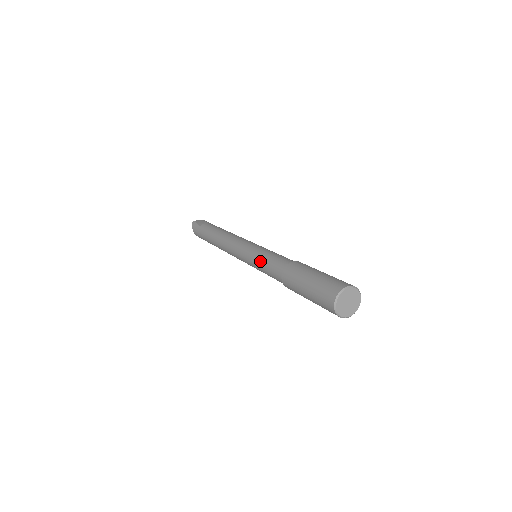
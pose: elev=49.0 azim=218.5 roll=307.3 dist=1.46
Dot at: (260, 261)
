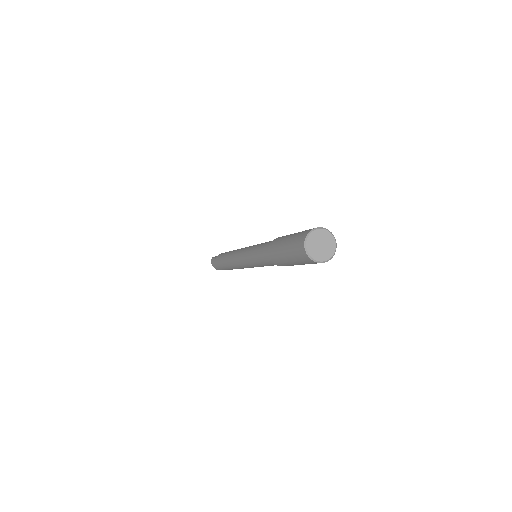
Dot at: (254, 255)
